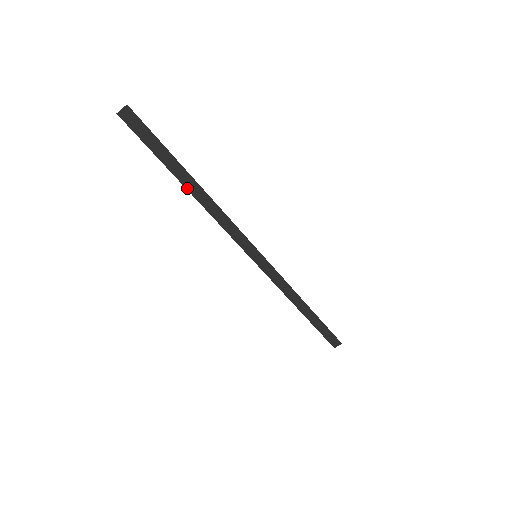
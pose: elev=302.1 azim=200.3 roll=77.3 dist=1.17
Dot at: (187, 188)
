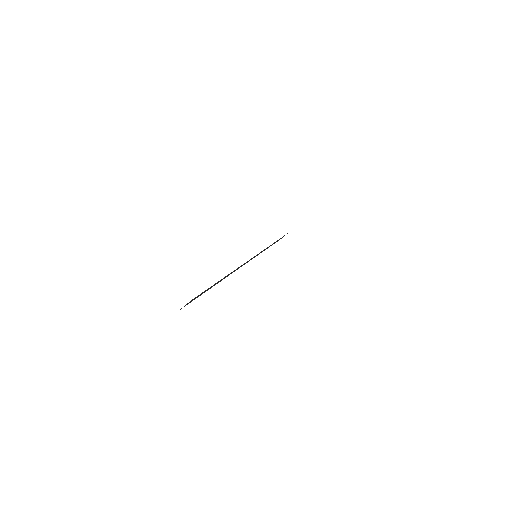
Dot at: (221, 280)
